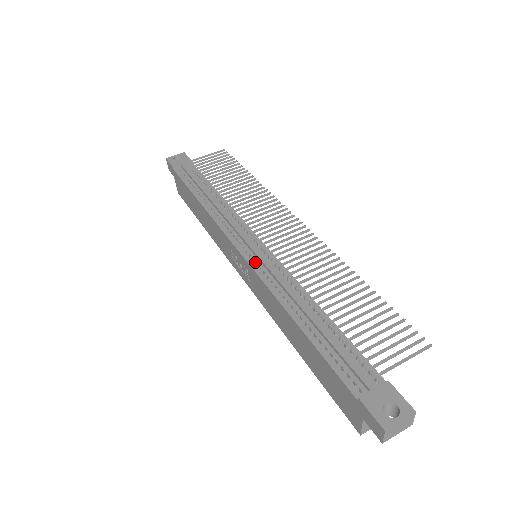
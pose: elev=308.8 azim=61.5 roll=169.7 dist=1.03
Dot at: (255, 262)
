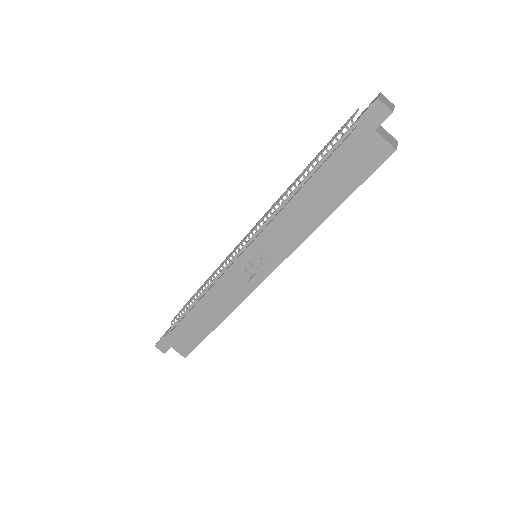
Dot at: (254, 240)
